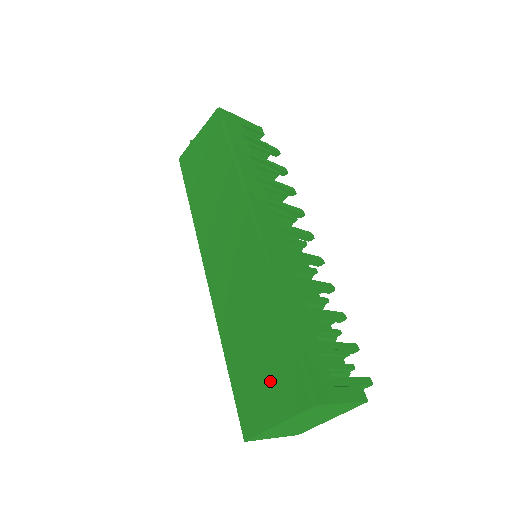
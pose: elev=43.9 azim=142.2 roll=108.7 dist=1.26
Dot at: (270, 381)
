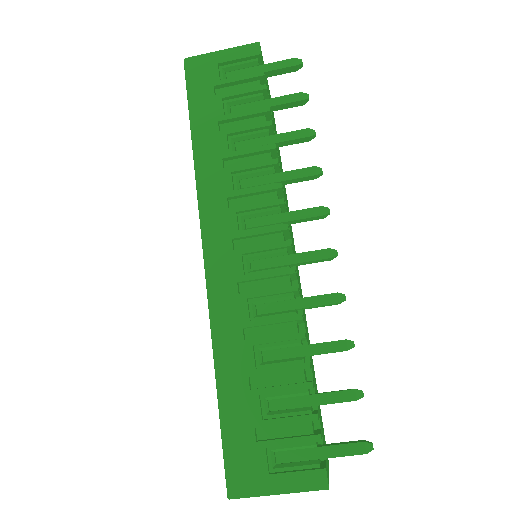
Dot at: occluded
